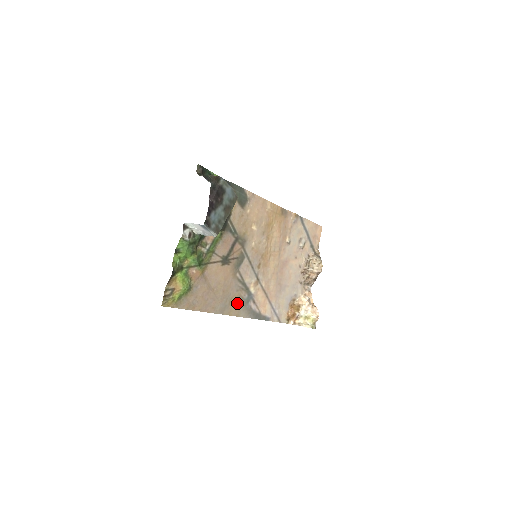
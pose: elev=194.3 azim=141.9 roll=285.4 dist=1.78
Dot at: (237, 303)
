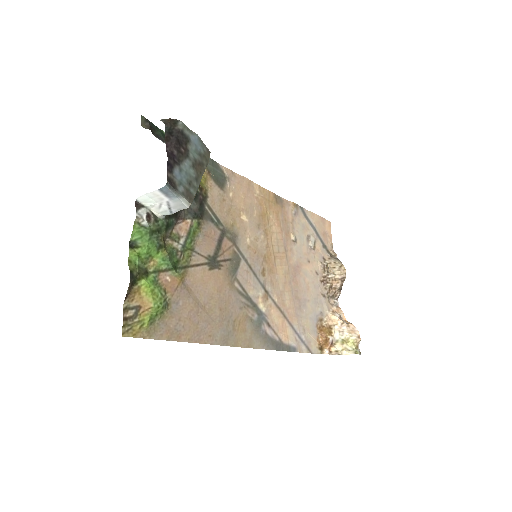
Dot at: (245, 327)
